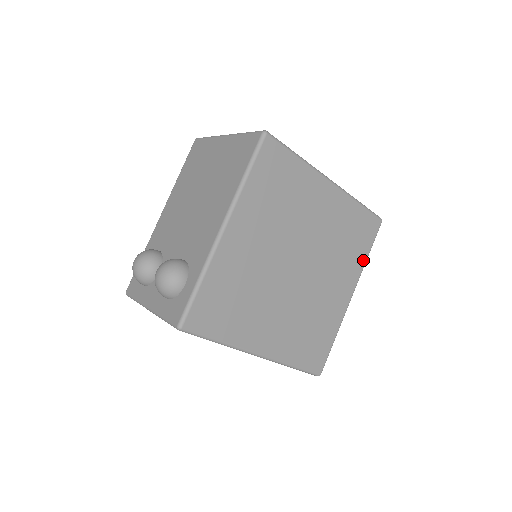
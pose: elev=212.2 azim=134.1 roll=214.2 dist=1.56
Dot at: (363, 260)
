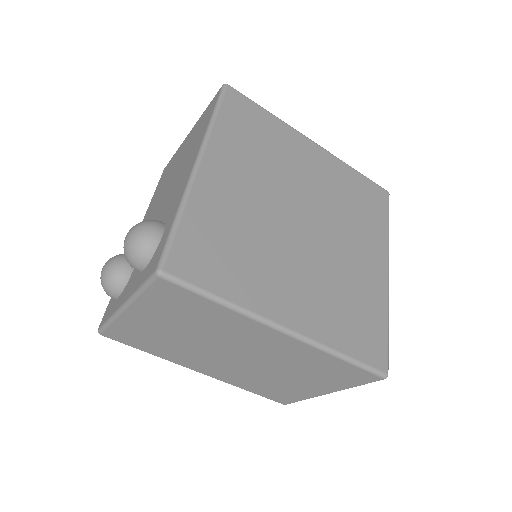
Dot at: (385, 231)
